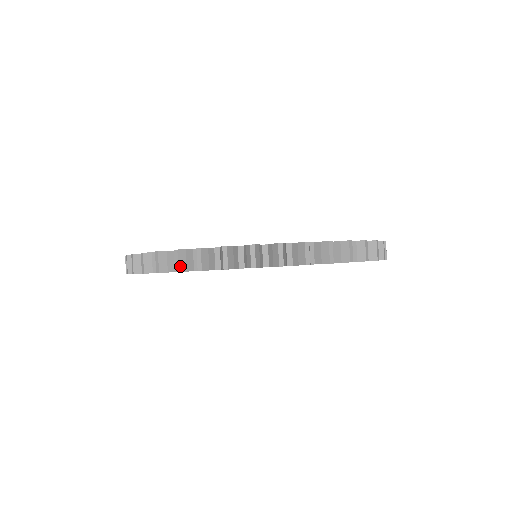
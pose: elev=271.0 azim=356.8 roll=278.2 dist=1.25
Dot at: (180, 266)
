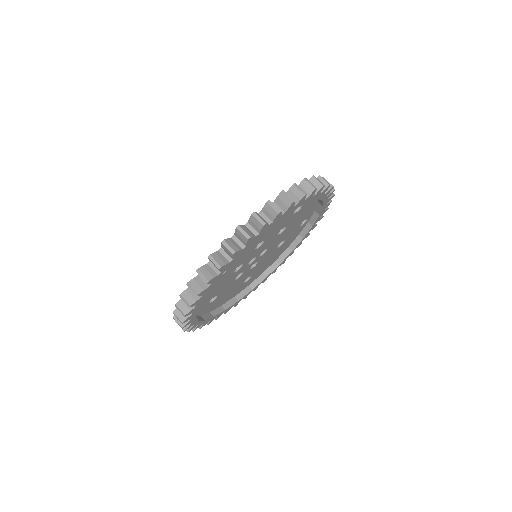
Dot at: (304, 192)
